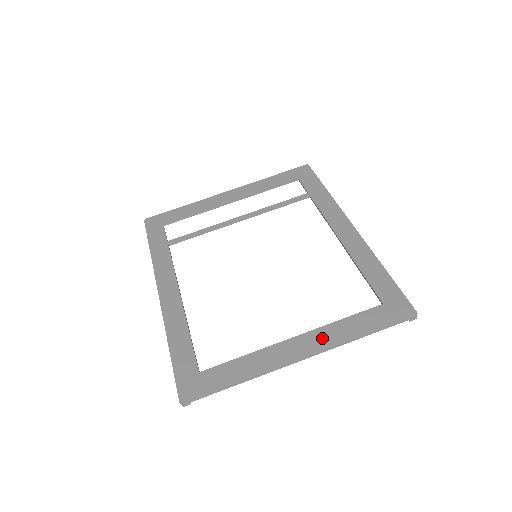
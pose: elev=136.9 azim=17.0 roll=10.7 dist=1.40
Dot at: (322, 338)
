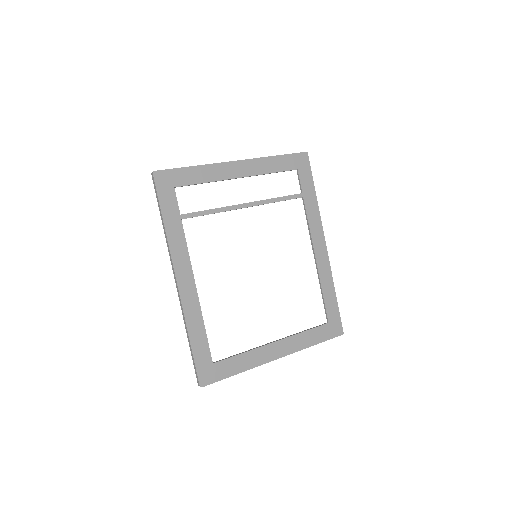
Dot at: (292, 345)
